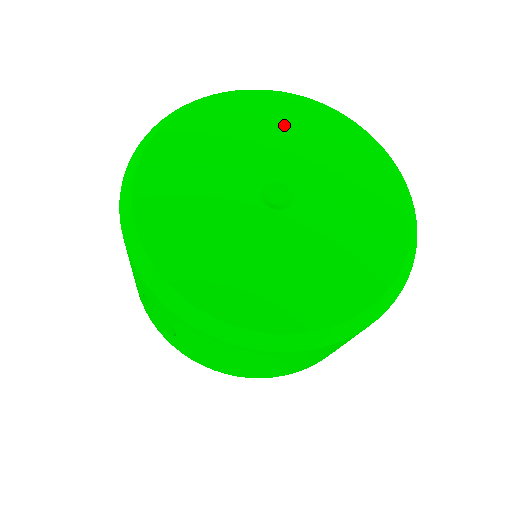
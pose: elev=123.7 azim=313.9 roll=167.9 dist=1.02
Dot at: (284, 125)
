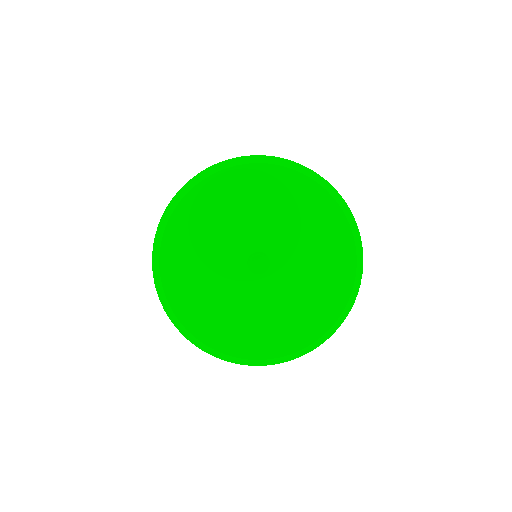
Dot at: (305, 218)
